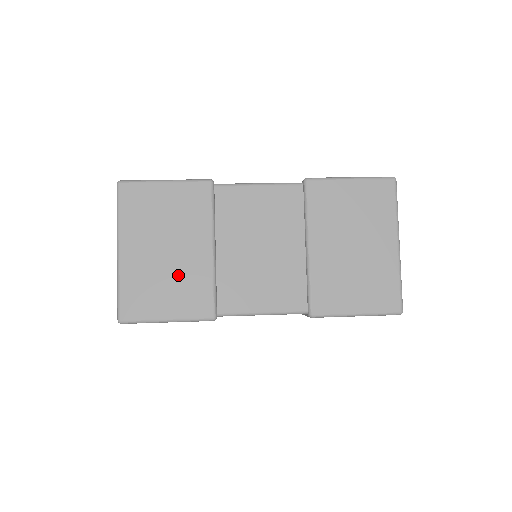
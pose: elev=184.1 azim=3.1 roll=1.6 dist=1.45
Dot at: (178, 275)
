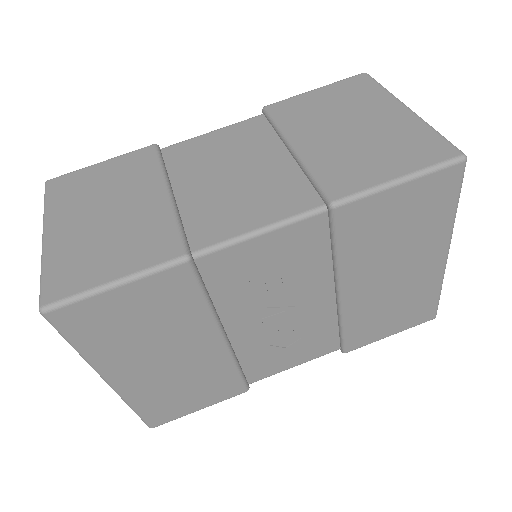
Dot at: (125, 229)
